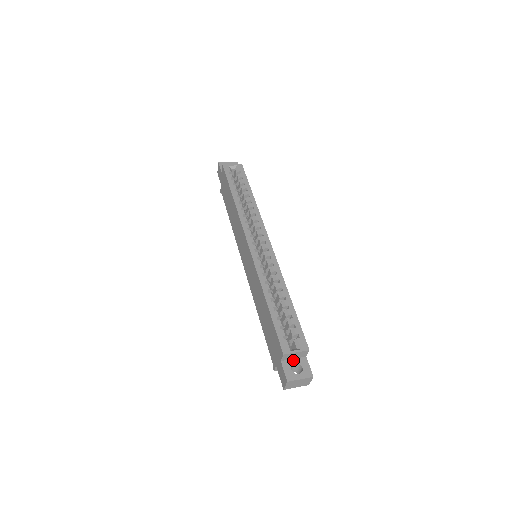
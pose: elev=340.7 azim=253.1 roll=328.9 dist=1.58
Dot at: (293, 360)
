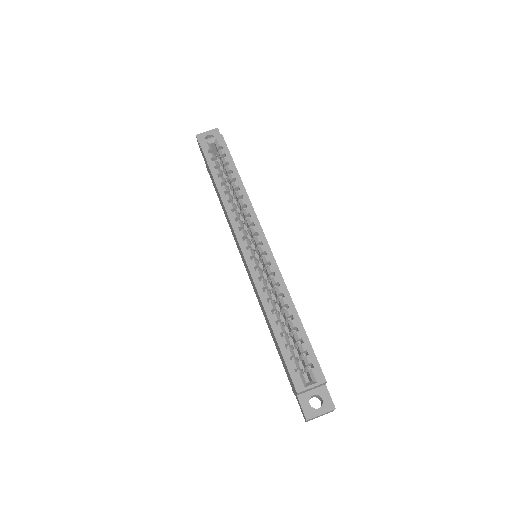
Dot at: (311, 392)
